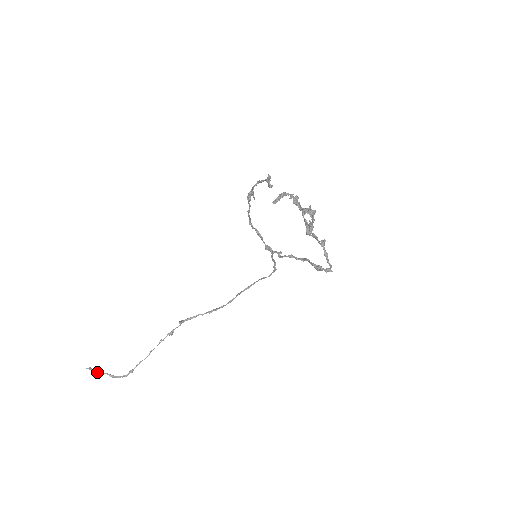
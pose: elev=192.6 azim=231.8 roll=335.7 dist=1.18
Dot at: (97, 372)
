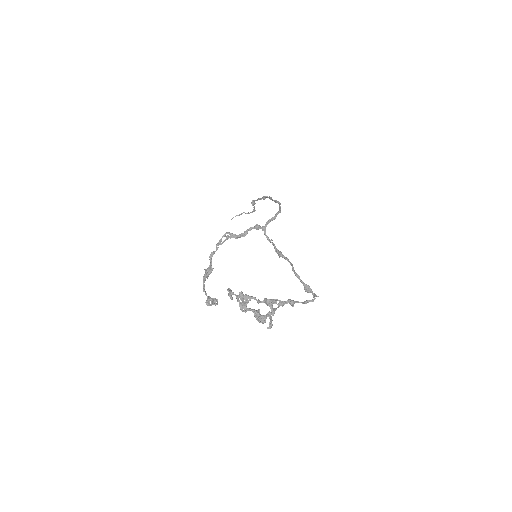
Dot at: occluded
